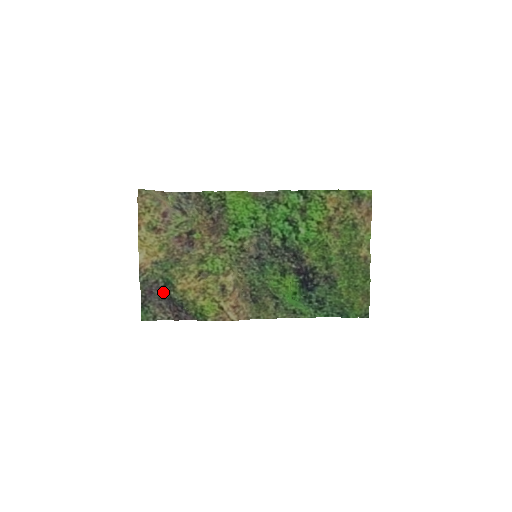
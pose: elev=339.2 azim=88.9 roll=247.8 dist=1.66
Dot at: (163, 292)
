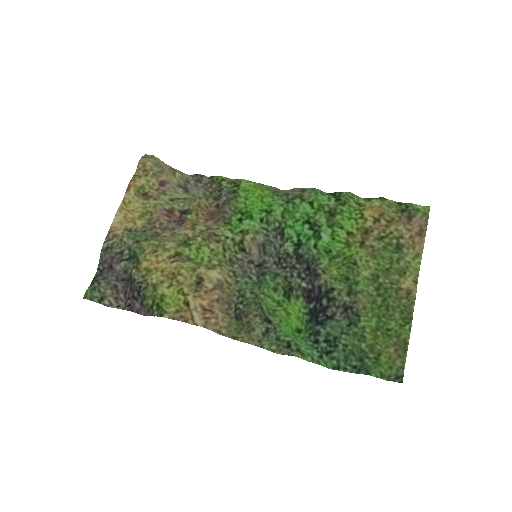
Dot at: (124, 268)
